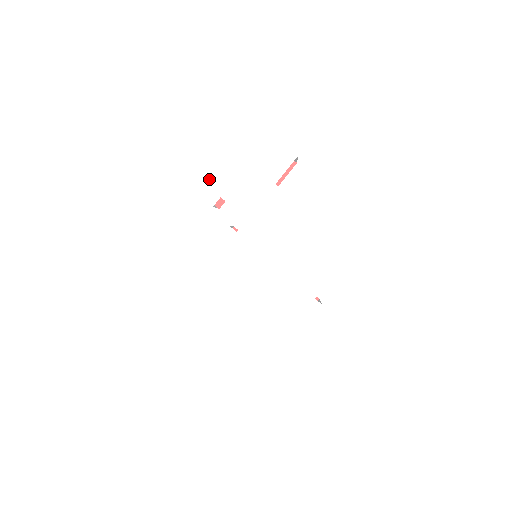
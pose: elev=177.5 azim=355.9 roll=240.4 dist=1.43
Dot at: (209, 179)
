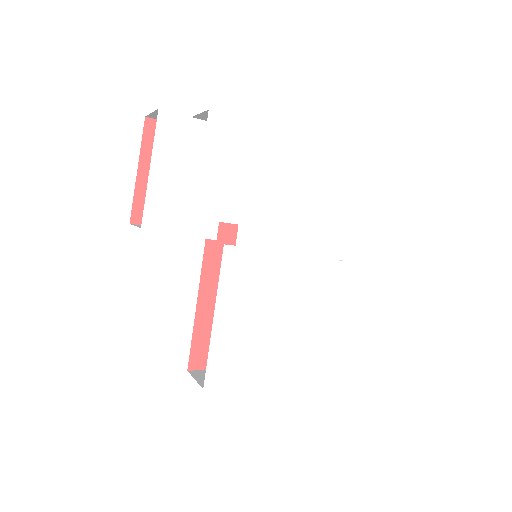
Dot at: (172, 205)
